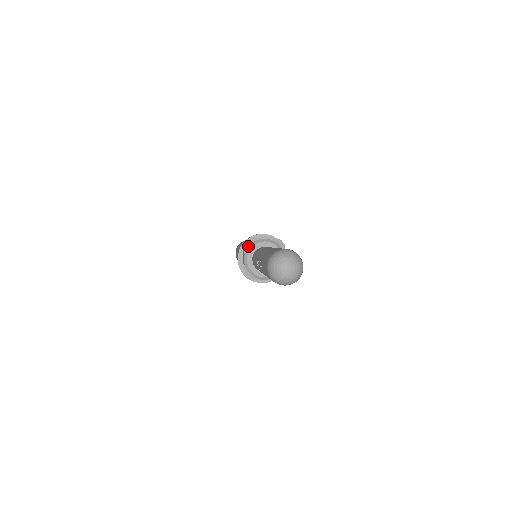
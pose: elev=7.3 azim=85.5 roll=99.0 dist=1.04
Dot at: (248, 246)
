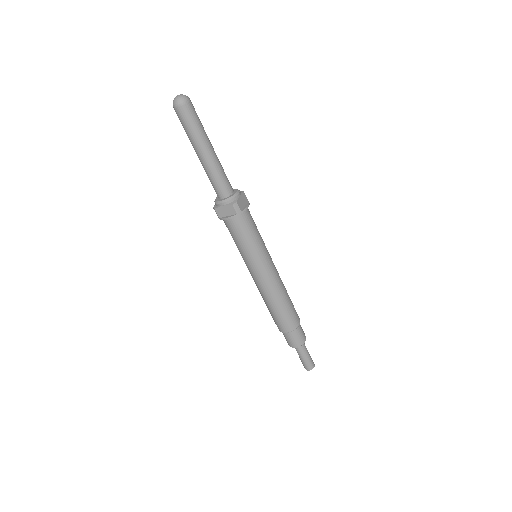
Dot at: occluded
